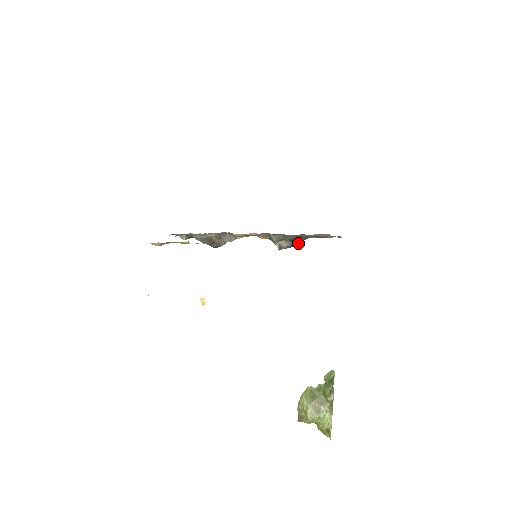
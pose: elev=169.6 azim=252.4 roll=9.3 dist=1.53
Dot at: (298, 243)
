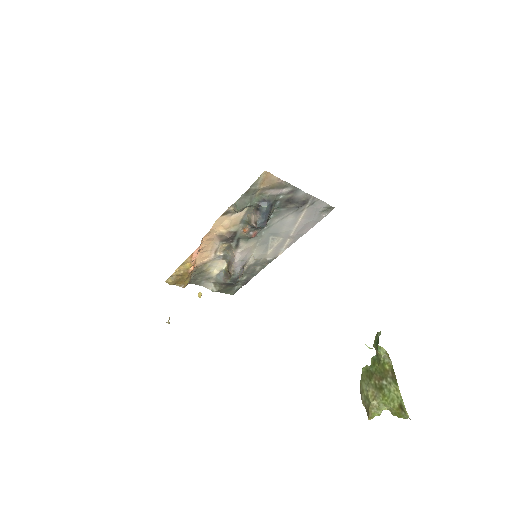
Dot at: (265, 208)
